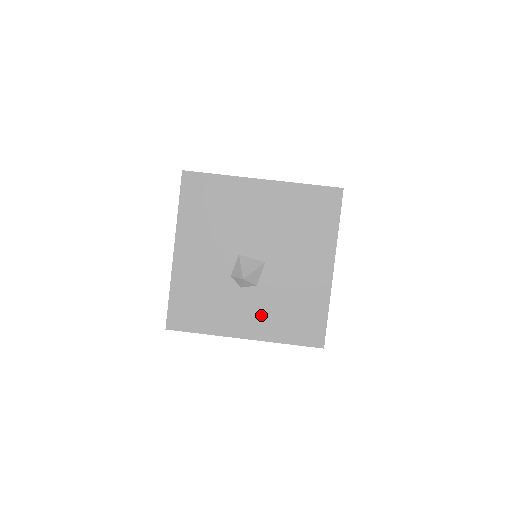
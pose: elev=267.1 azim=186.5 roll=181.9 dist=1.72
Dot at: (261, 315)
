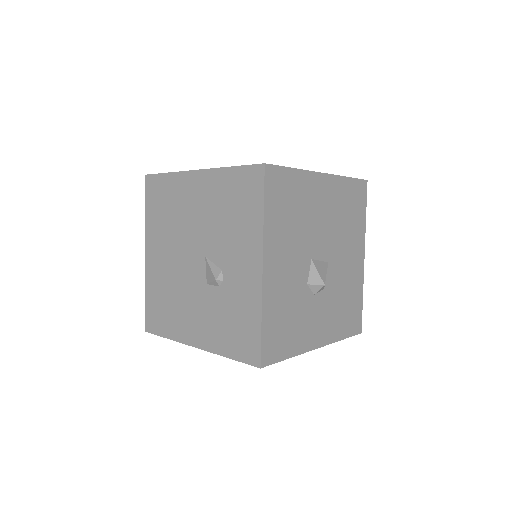
Dot at: (328, 318)
